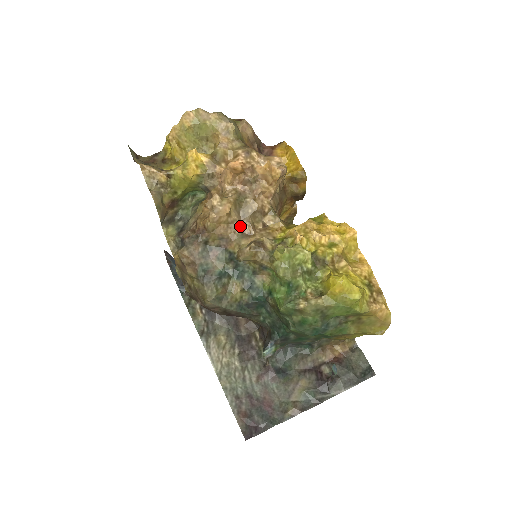
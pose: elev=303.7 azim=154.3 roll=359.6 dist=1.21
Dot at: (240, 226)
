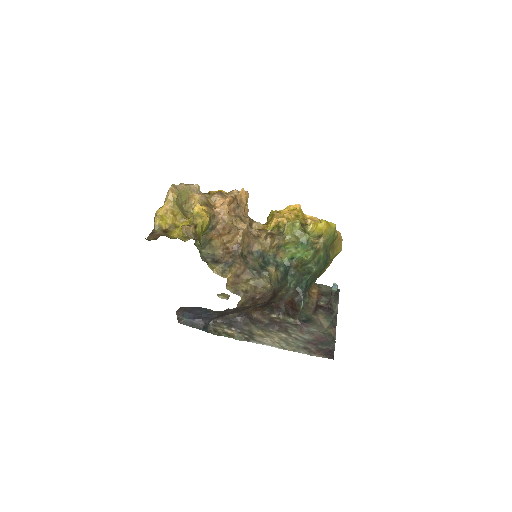
Dot at: (251, 233)
